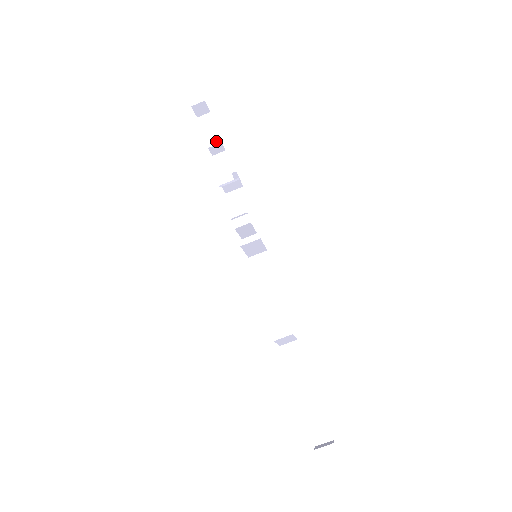
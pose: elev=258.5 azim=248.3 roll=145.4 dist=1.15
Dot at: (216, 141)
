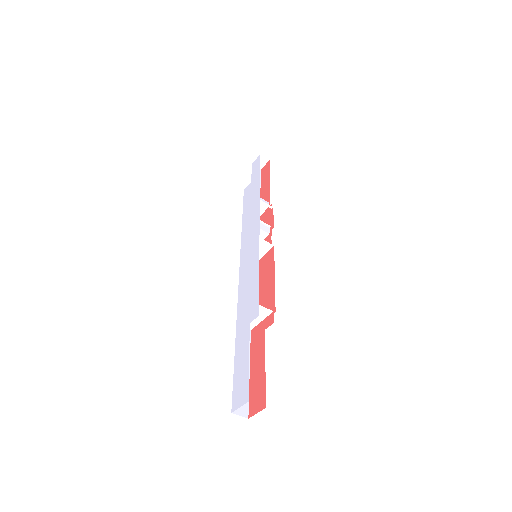
Dot at: occluded
